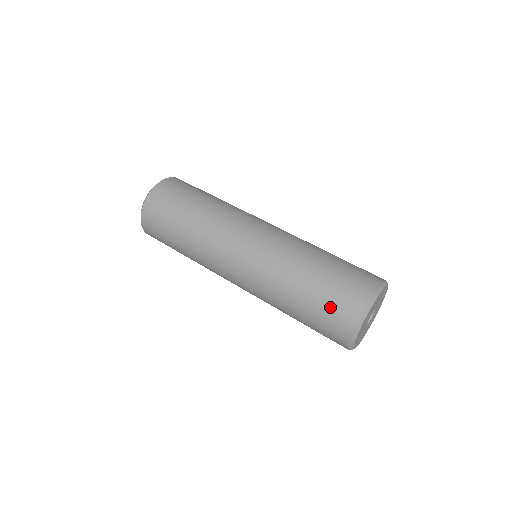
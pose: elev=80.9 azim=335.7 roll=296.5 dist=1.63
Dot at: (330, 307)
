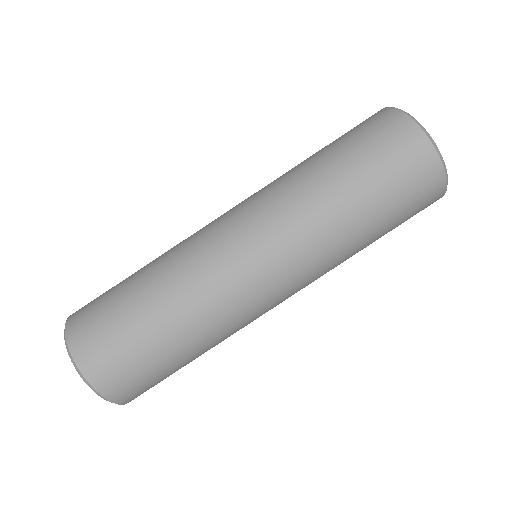
Dot at: (398, 176)
